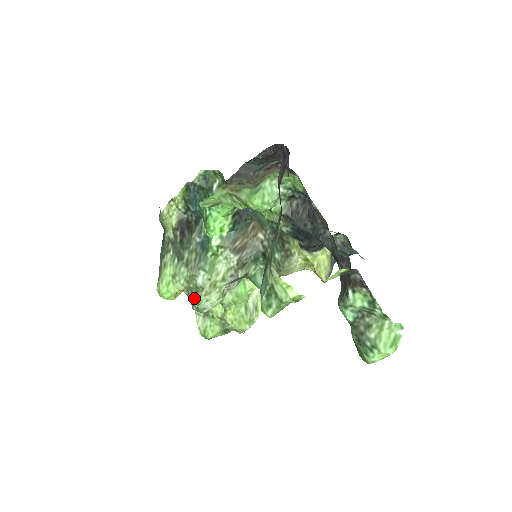
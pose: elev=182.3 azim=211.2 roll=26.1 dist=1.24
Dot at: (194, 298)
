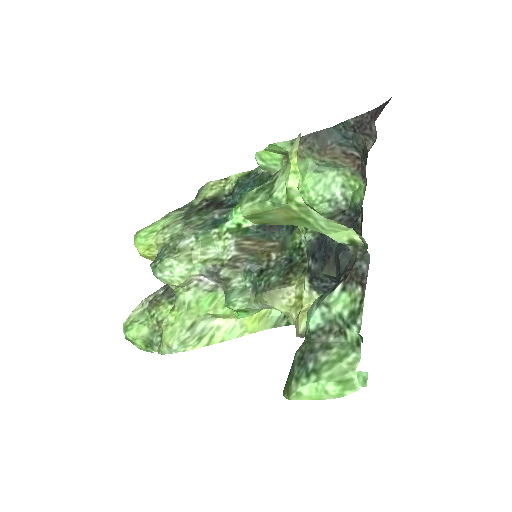
Dot at: (162, 256)
